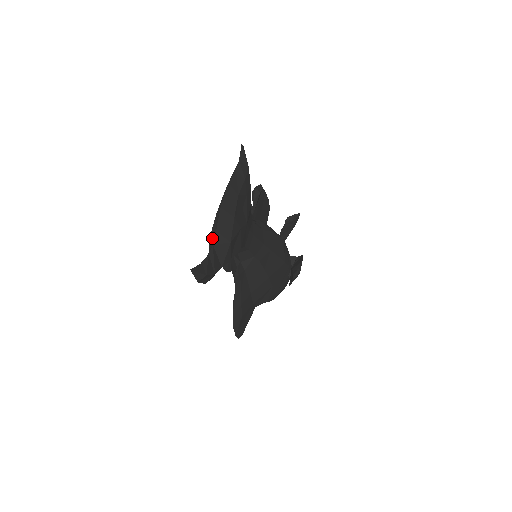
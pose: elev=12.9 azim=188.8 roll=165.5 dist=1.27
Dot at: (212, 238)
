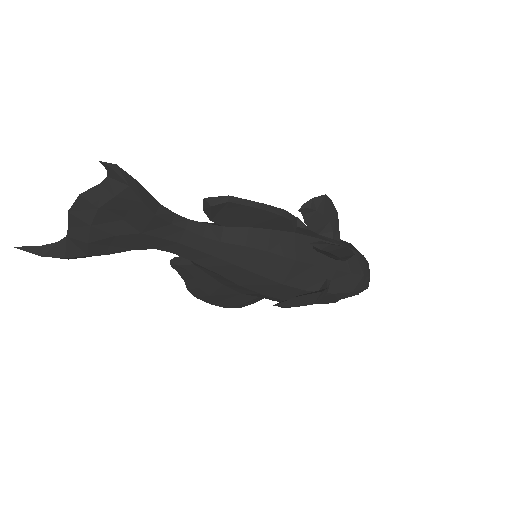
Dot at: occluded
